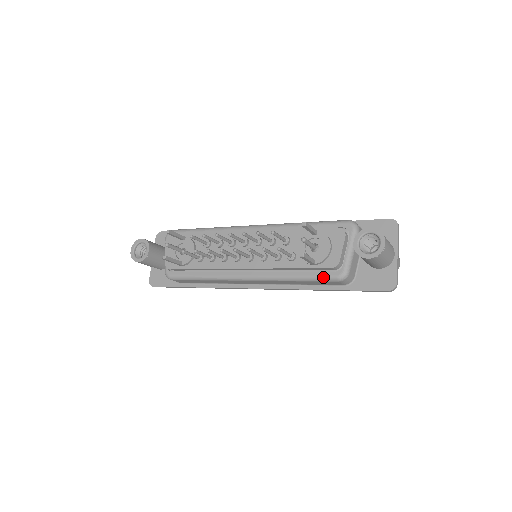
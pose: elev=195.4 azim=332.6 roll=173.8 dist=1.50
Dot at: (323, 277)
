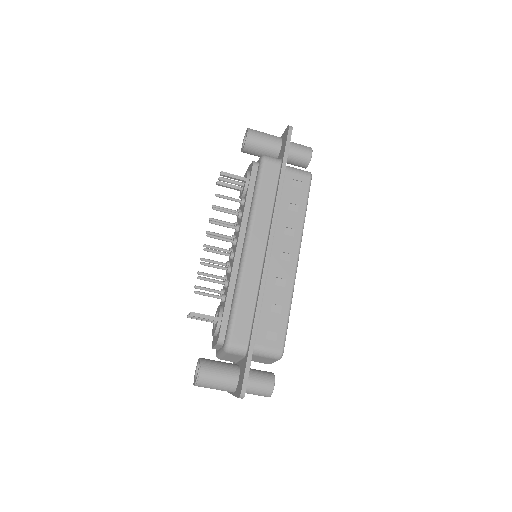
Dot at: (258, 172)
